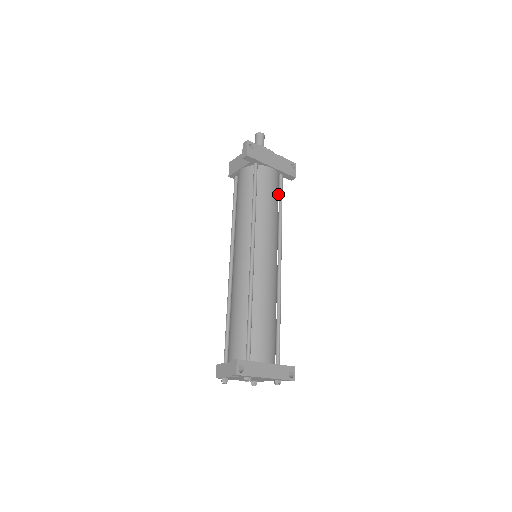
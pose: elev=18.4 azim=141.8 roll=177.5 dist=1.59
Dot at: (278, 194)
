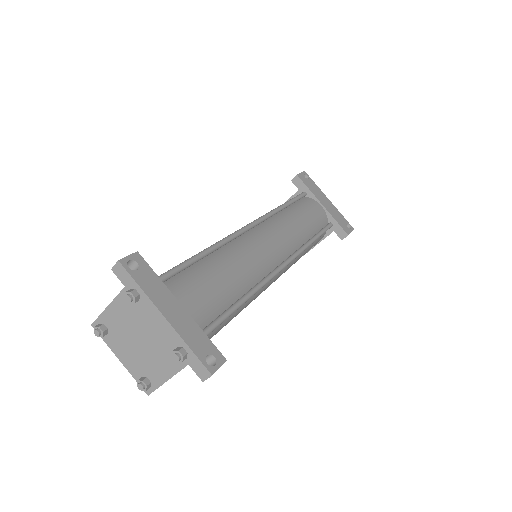
Dot at: occluded
